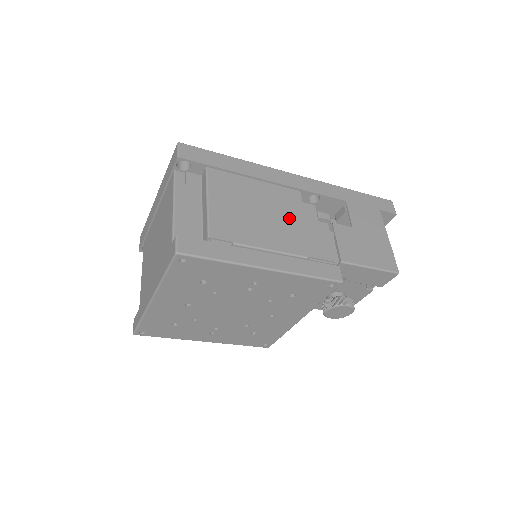
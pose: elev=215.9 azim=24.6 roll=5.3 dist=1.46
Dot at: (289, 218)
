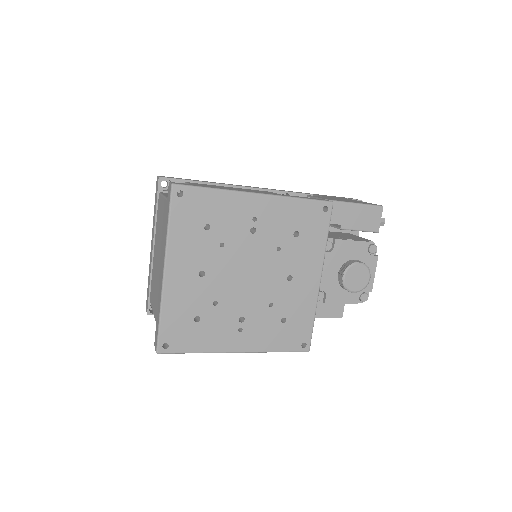
Dot at: occluded
